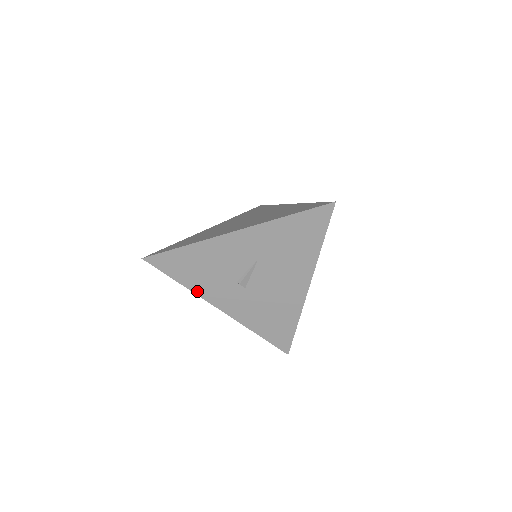
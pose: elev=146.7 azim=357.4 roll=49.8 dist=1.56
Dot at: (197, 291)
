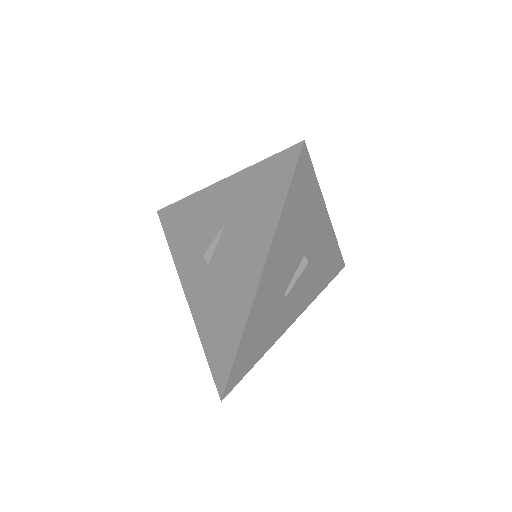
Dot at: (177, 261)
